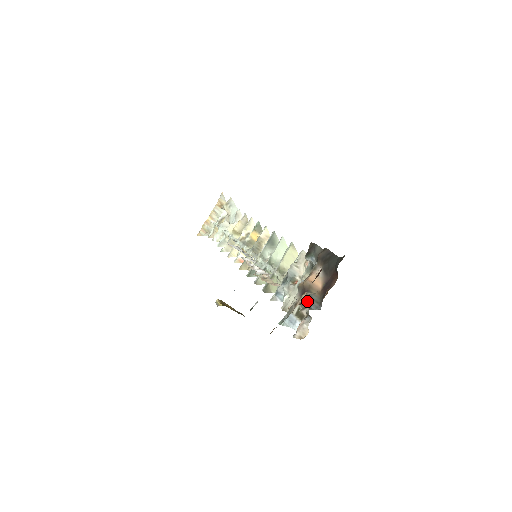
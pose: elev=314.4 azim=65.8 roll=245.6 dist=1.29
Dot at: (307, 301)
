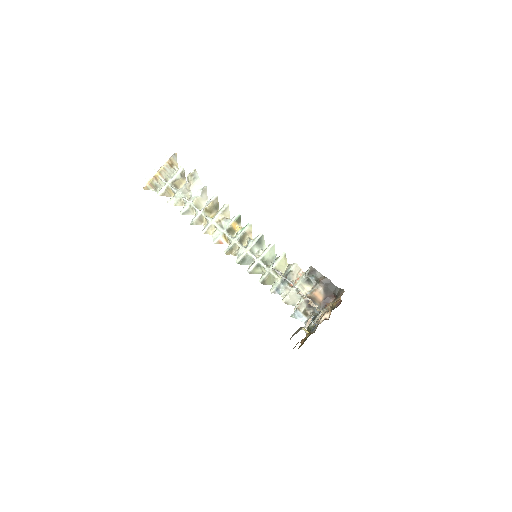
Dot at: (312, 306)
